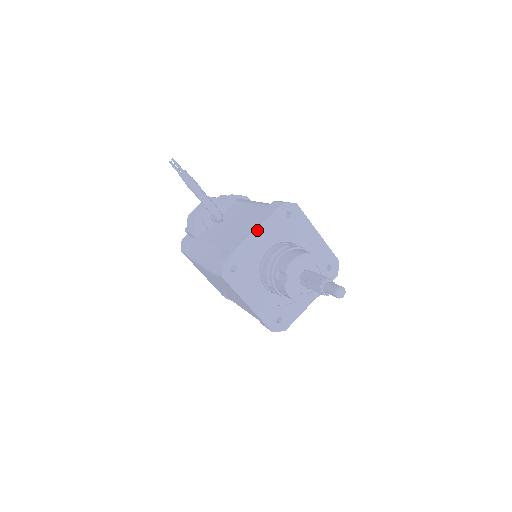
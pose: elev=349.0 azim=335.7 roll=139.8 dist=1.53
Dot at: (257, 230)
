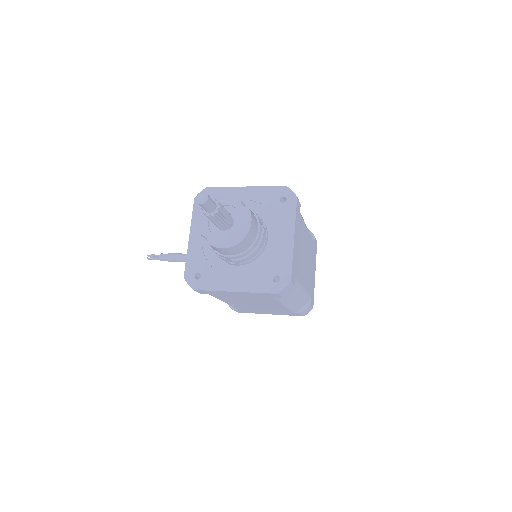
Dot at: (191, 234)
